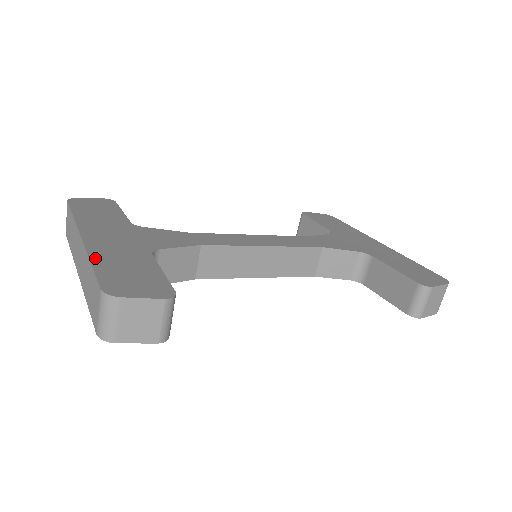
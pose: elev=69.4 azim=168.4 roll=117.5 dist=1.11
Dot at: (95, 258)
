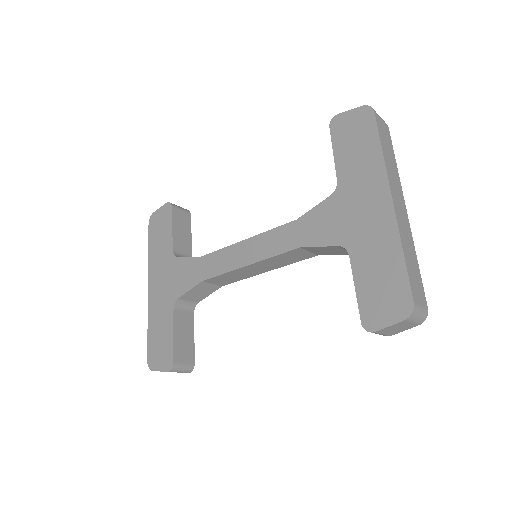
Dot at: (149, 322)
